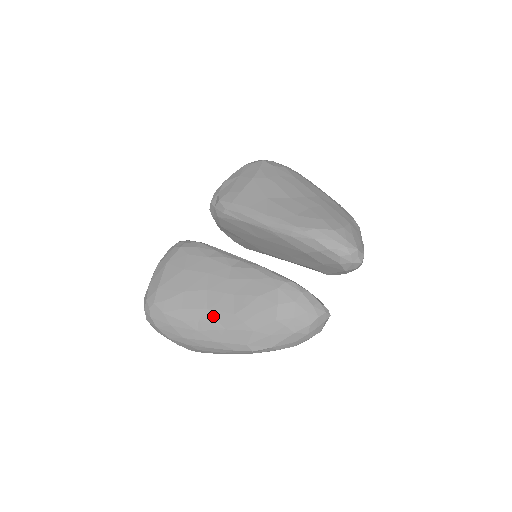
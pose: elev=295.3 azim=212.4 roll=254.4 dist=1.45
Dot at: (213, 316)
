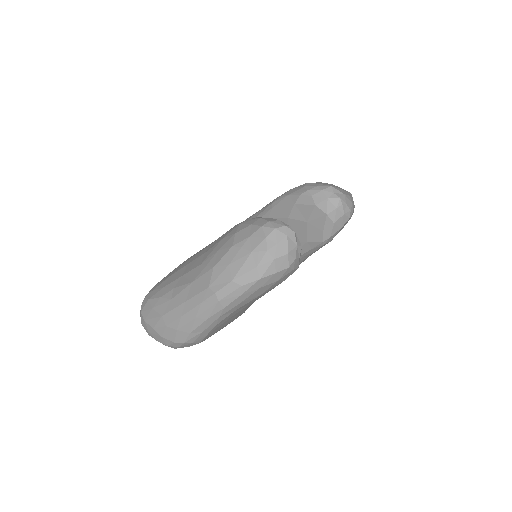
Dot at: (185, 278)
